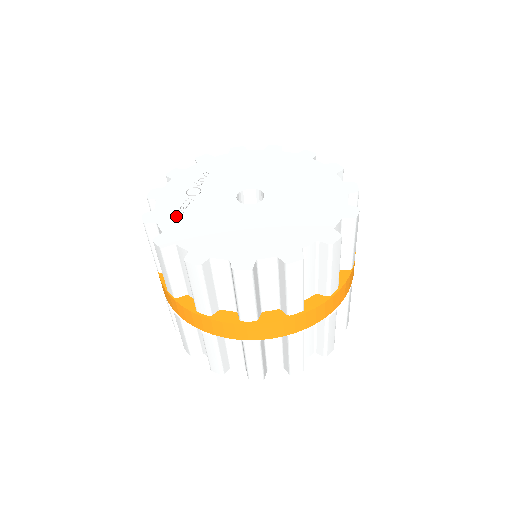
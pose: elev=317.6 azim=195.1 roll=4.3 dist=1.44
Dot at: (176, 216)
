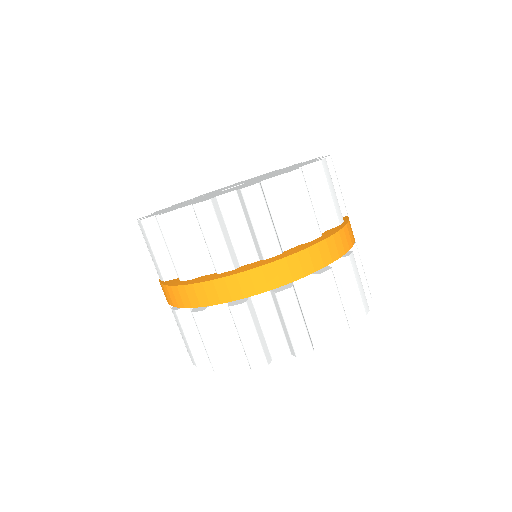
Dot at: occluded
